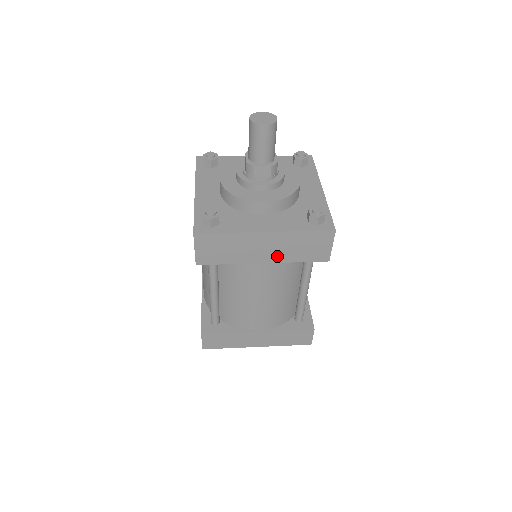
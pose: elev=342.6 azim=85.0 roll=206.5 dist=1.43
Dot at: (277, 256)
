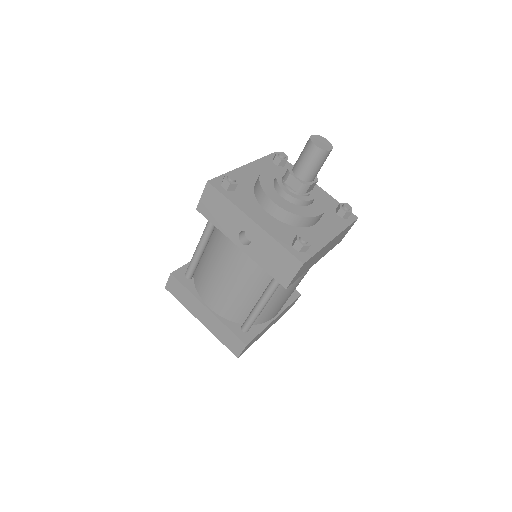
Dot at: (325, 253)
